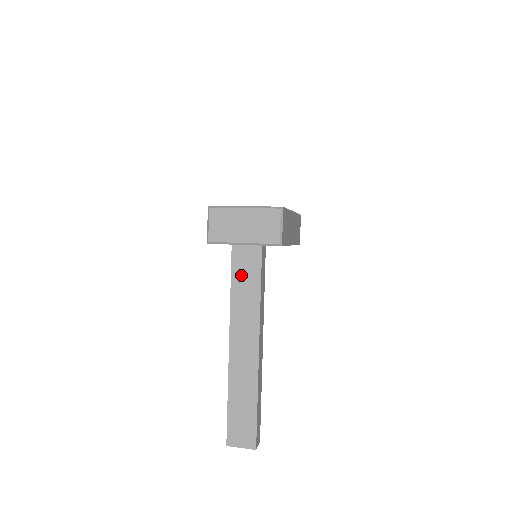
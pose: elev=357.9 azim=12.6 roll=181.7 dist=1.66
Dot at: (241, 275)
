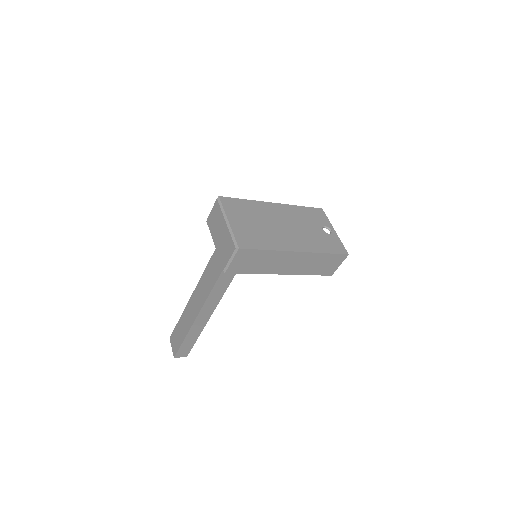
Dot at: (215, 261)
